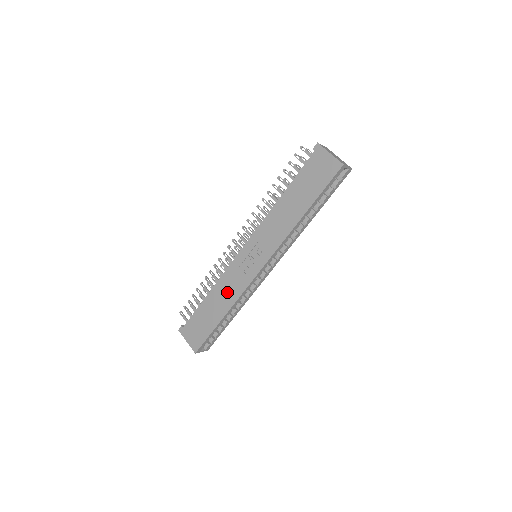
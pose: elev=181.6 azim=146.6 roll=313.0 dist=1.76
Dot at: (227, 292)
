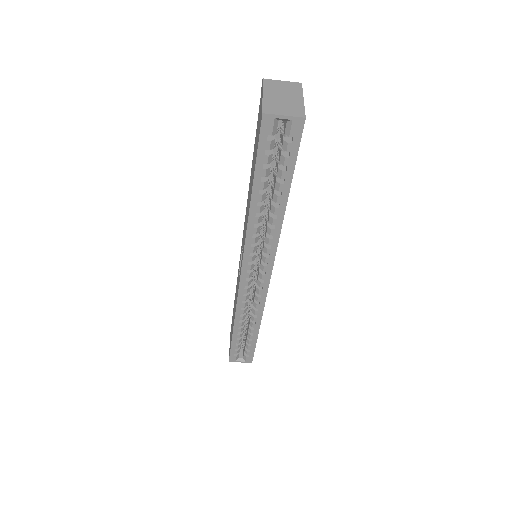
Dot at: occluded
